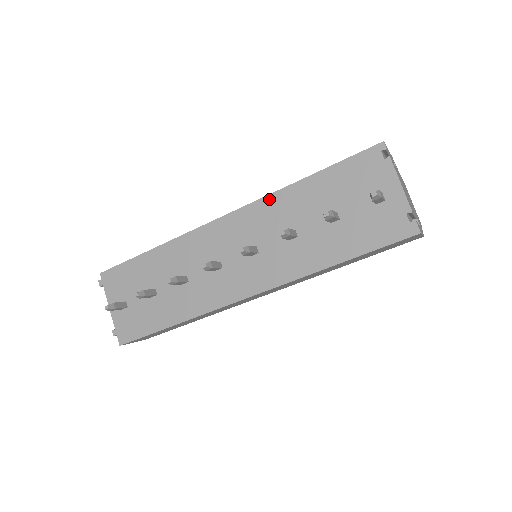
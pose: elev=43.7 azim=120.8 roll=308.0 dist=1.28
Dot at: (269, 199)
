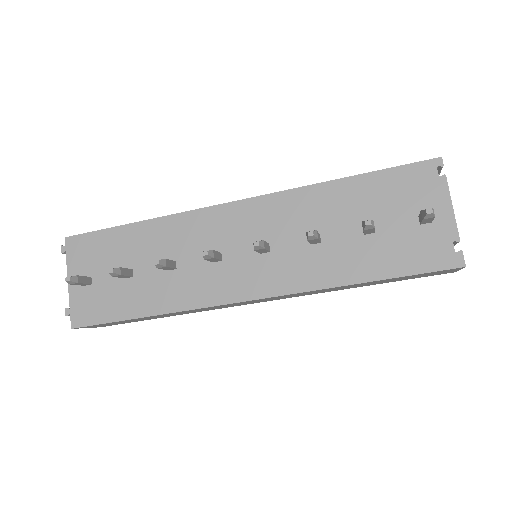
Dot at: (295, 193)
